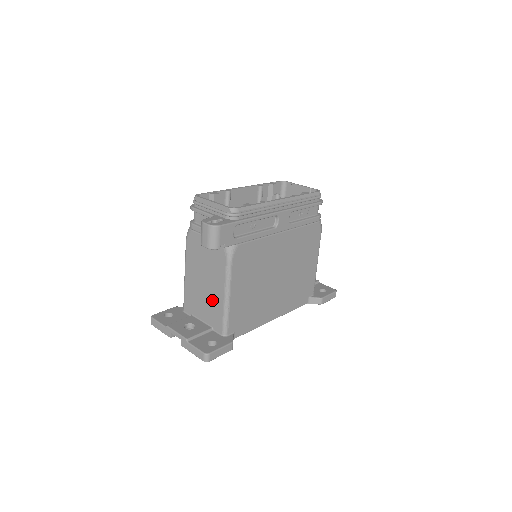
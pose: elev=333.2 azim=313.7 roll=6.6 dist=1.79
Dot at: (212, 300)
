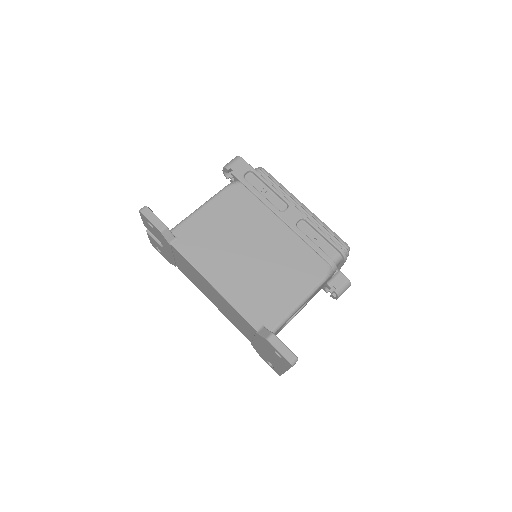
Dot at: occluded
